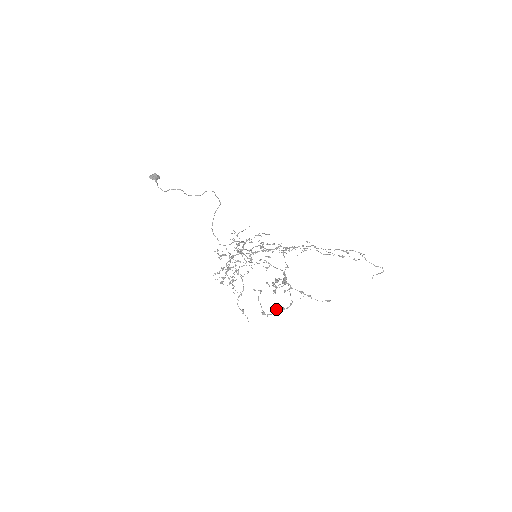
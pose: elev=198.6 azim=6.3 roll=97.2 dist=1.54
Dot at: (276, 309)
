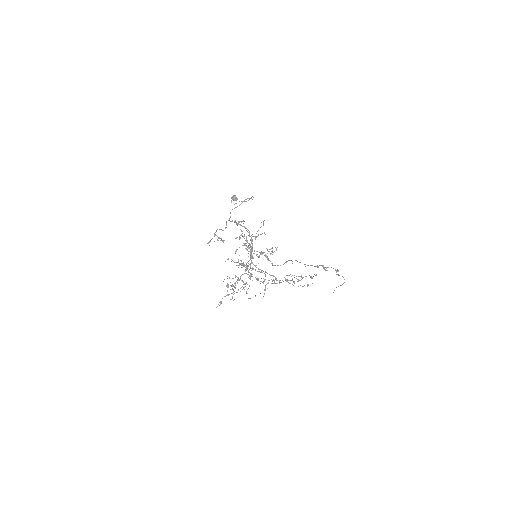
Dot at: (215, 234)
